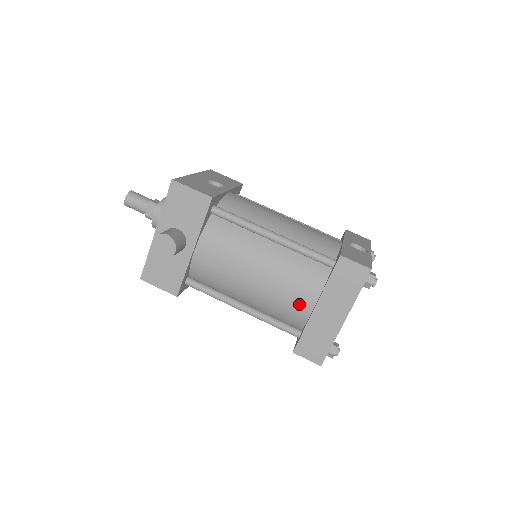
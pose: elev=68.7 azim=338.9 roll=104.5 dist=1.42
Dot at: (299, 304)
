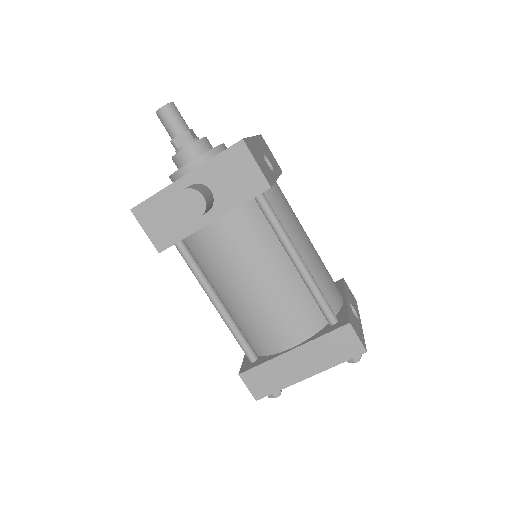
Dot at: (277, 337)
